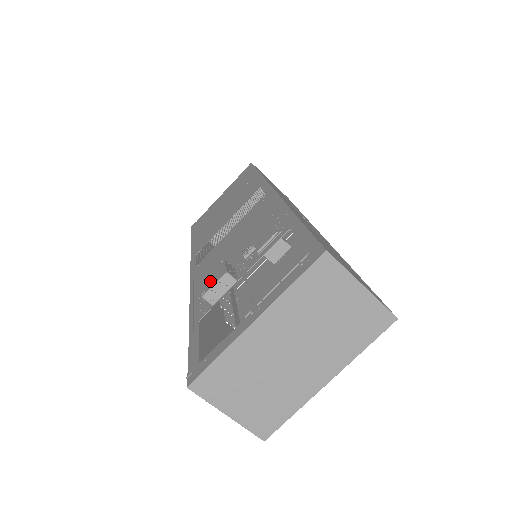
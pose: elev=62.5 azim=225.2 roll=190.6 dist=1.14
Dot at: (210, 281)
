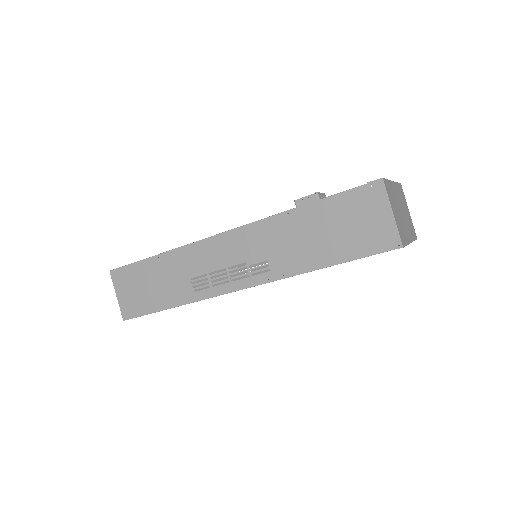
Dot at: occluded
